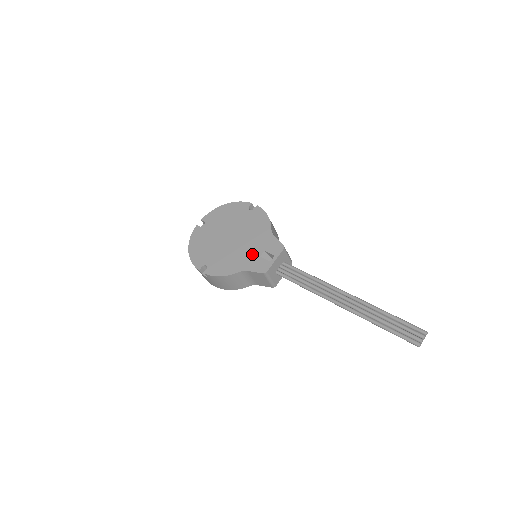
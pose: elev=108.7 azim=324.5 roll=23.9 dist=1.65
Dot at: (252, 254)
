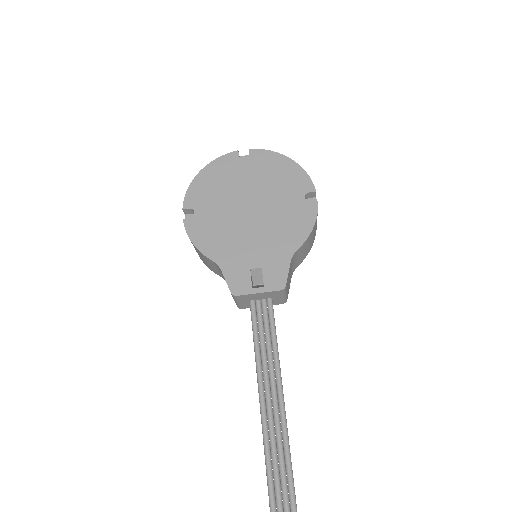
Dot at: (247, 256)
